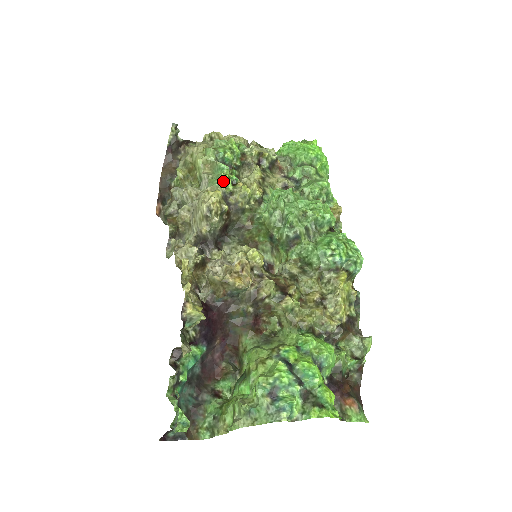
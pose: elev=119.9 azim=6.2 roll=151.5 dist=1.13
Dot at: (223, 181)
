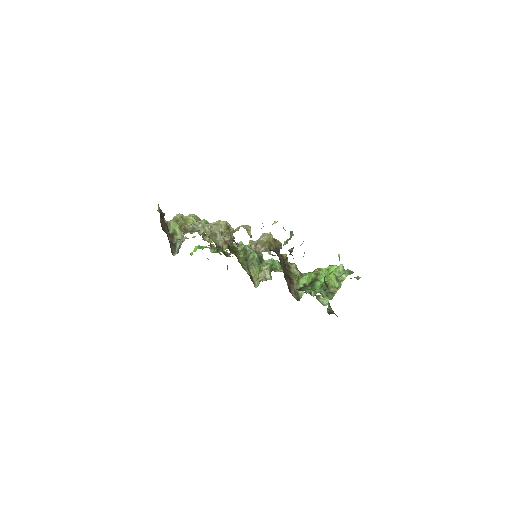
Dot at: occluded
